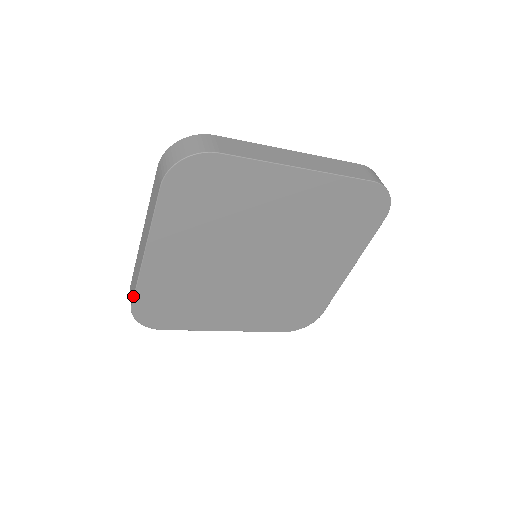
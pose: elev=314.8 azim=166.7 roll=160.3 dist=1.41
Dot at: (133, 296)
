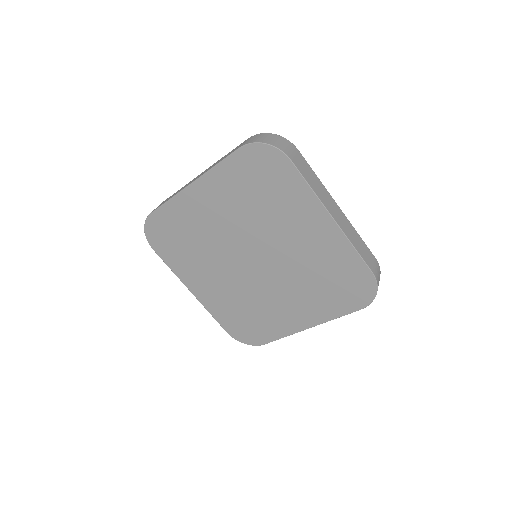
Dot at: (158, 207)
